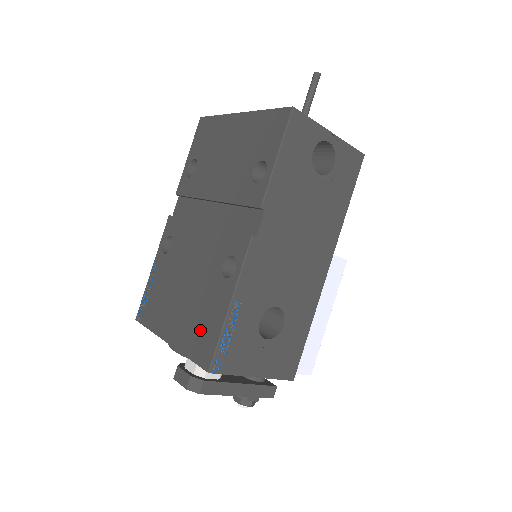
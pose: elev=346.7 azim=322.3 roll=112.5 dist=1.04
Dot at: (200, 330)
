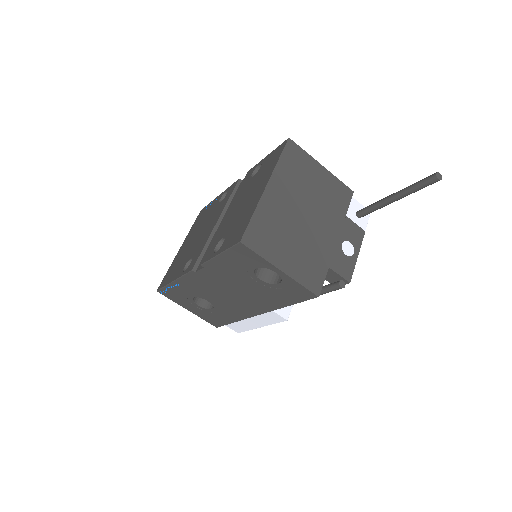
Dot at: (173, 269)
